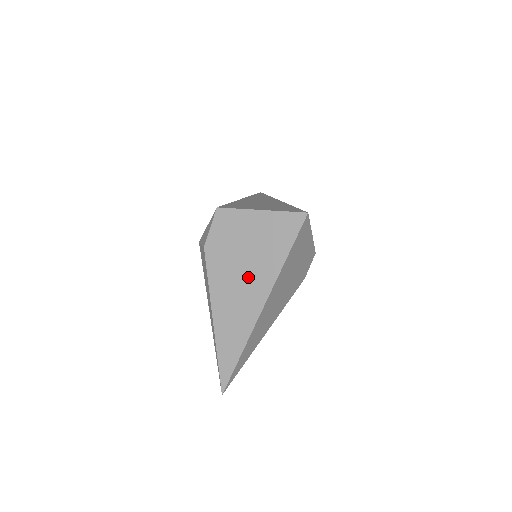
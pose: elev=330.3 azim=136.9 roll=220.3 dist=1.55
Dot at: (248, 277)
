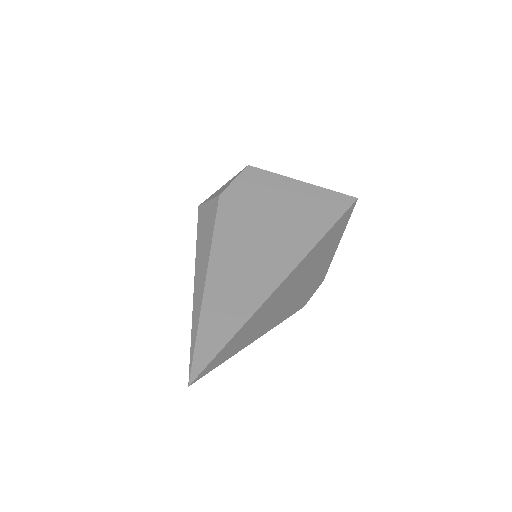
Dot at: (273, 238)
